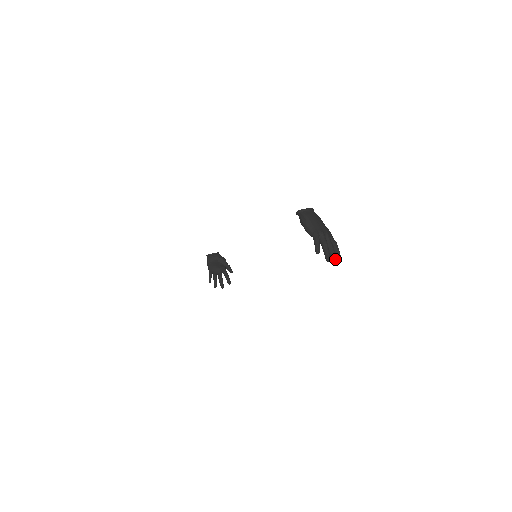
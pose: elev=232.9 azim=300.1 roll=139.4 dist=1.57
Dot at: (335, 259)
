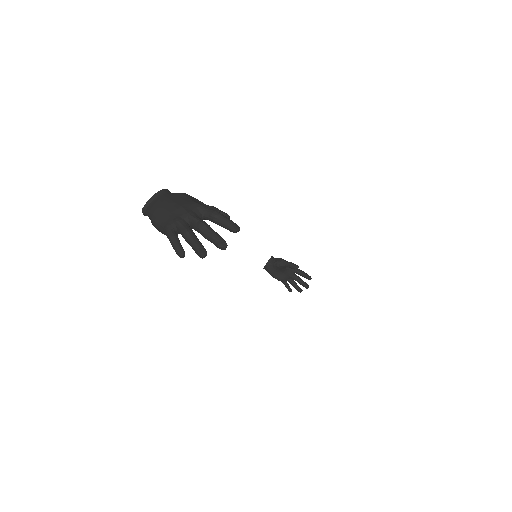
Dot at: (216, 242)
